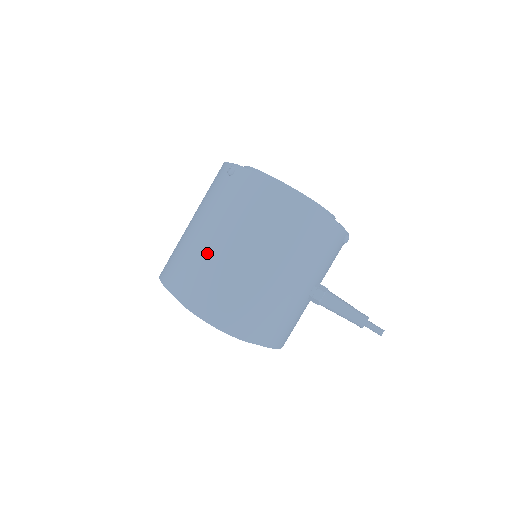
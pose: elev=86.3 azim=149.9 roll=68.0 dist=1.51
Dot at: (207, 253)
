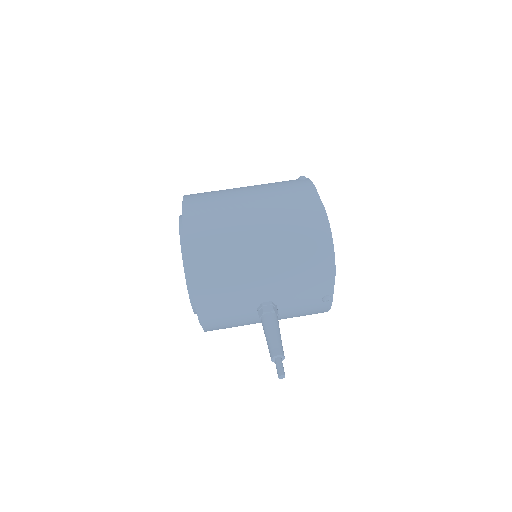
Dot at: (233, 197)
